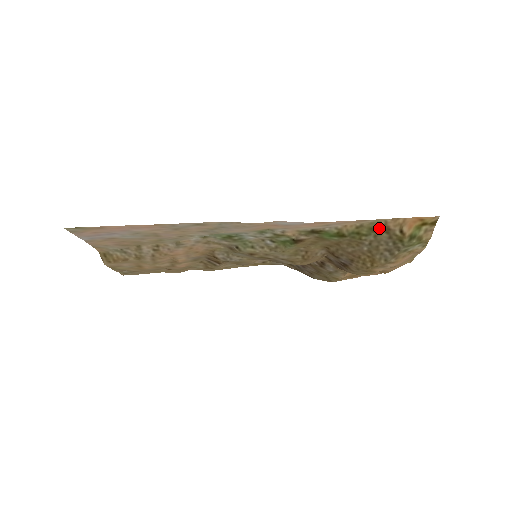
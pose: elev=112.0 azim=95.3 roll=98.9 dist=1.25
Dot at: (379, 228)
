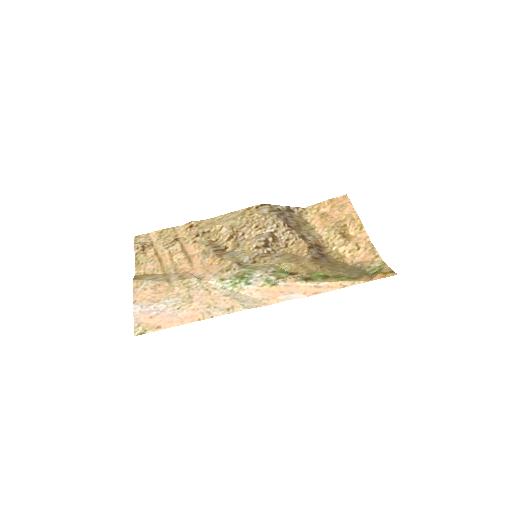
Dot at: (354, 278)
